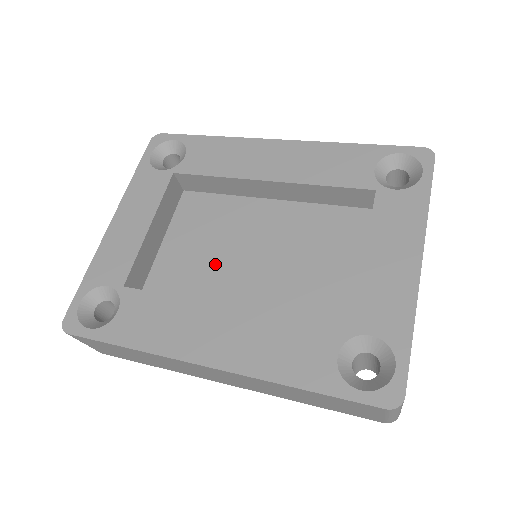
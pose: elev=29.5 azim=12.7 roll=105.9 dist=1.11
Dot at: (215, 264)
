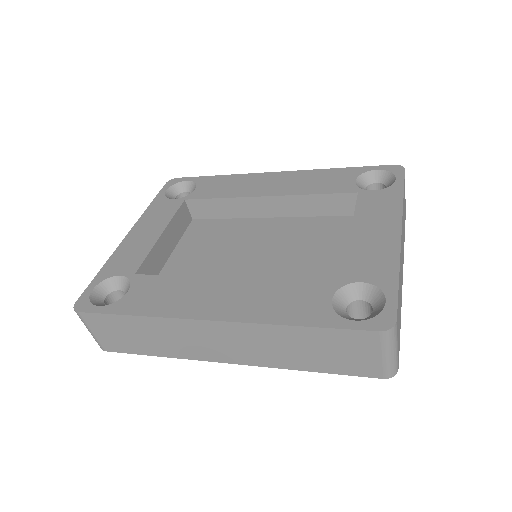
Dot at: (219, 264)
